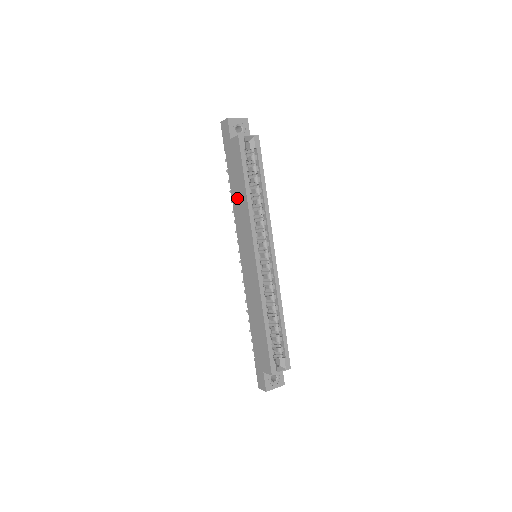
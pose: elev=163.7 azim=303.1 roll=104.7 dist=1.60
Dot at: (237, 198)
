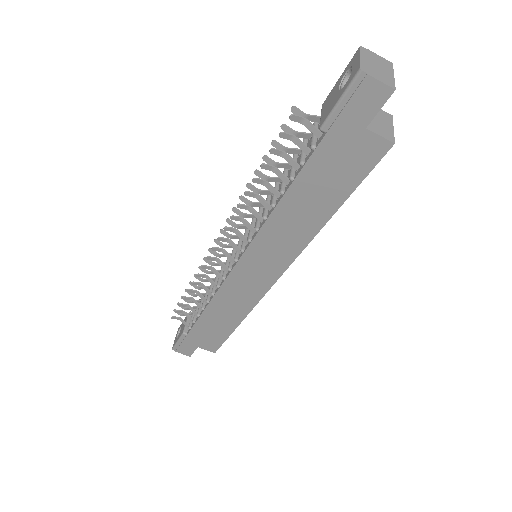
Dot at: (298, 209)
